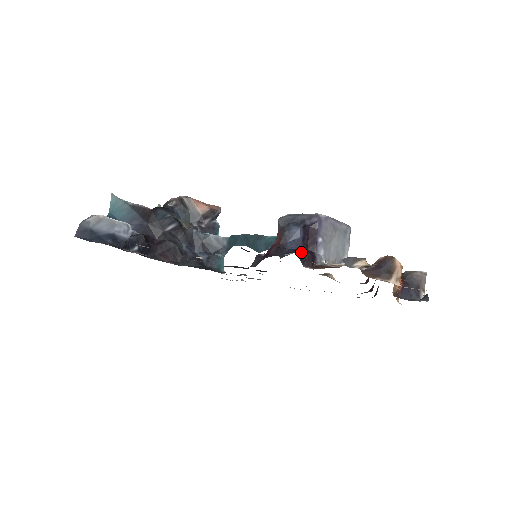
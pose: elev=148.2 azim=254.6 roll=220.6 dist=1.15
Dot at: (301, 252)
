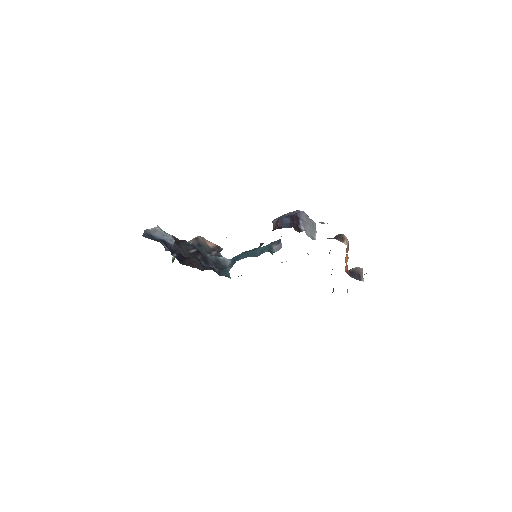
Dot at: (292, 223)
